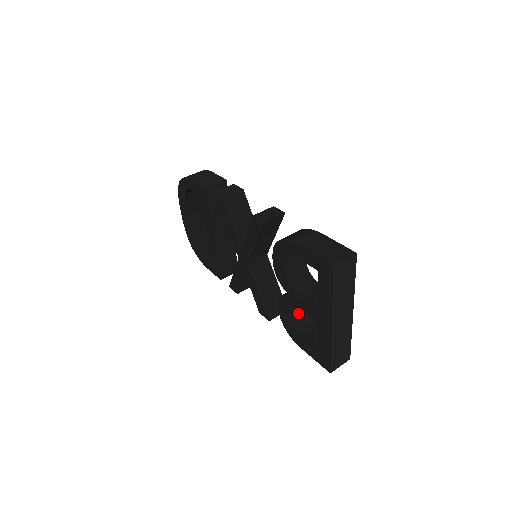
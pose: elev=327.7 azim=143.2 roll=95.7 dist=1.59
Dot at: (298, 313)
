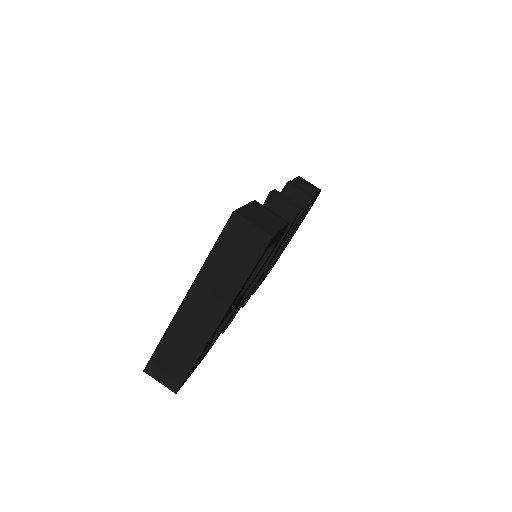
Dot at: occluded
